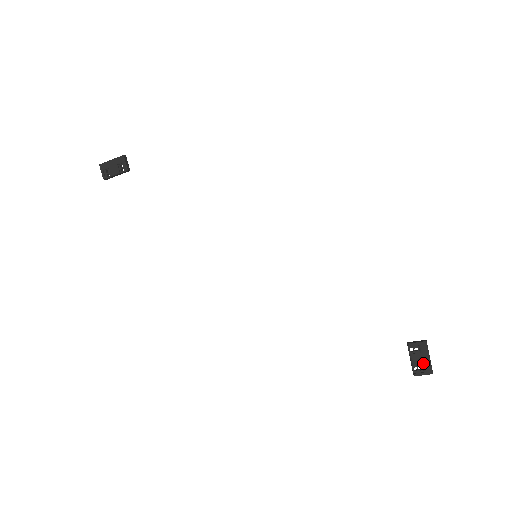
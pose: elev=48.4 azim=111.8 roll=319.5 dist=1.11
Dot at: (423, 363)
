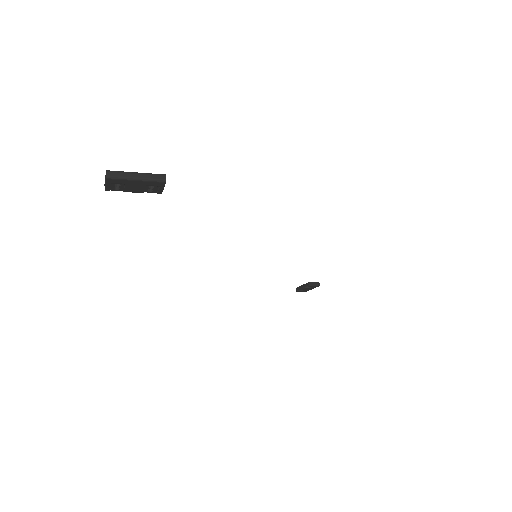
Dot at: (307, 290)
